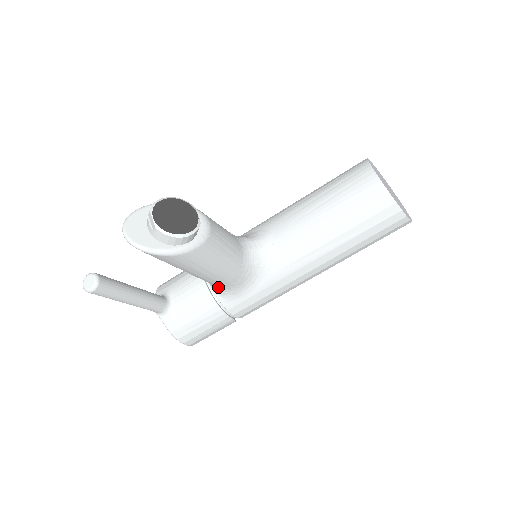
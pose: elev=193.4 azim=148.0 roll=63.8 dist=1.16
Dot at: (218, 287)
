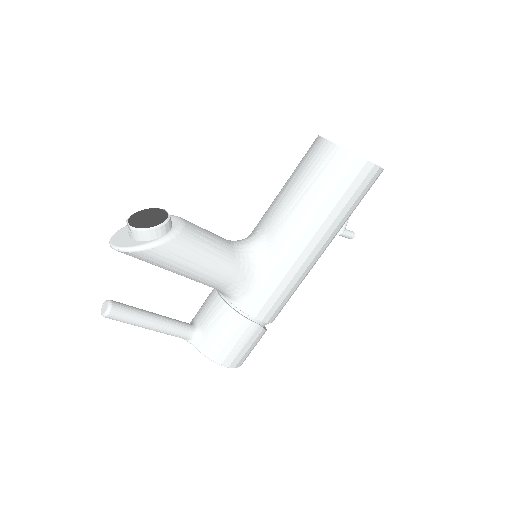
Dot at: (226, 290)
